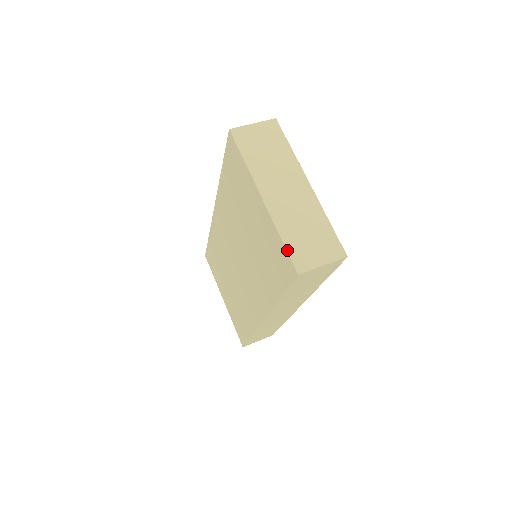
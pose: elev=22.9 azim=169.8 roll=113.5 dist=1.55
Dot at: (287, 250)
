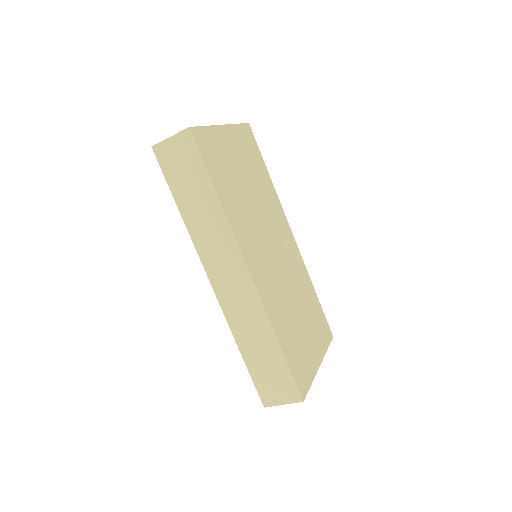
Dot at: occluded
